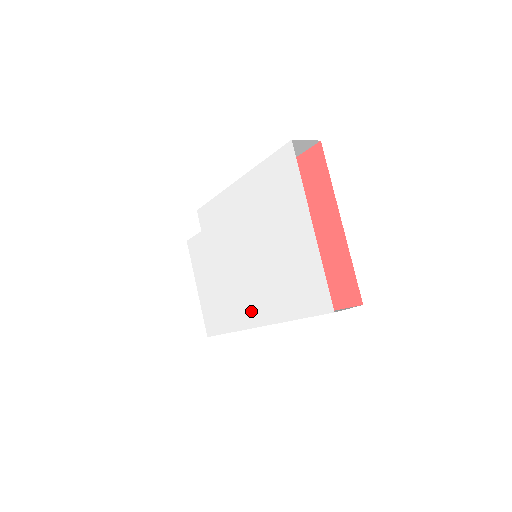
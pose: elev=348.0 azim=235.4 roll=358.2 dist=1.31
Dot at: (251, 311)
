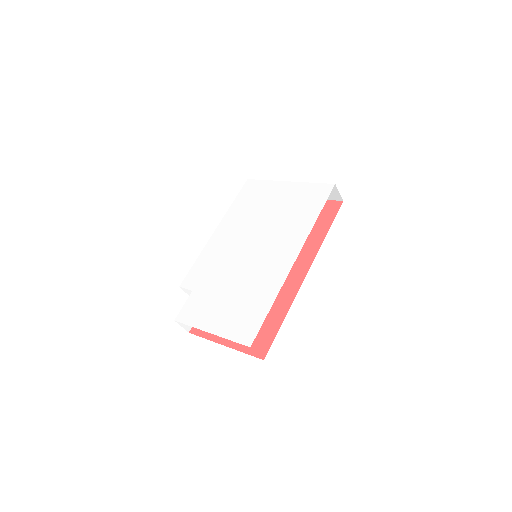
Dot at: (283, 259)
